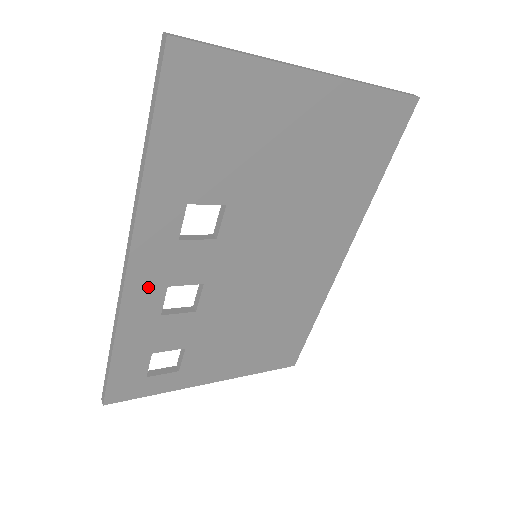
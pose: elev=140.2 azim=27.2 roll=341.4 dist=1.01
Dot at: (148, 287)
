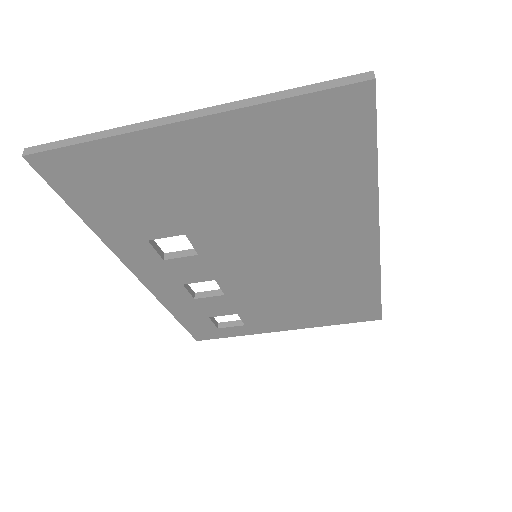
Dot at: (167, 286)
